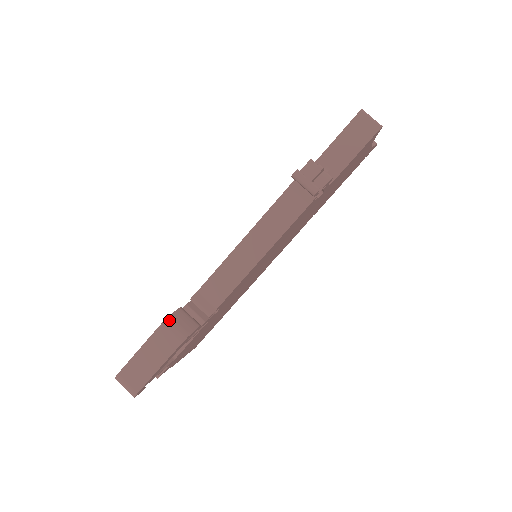
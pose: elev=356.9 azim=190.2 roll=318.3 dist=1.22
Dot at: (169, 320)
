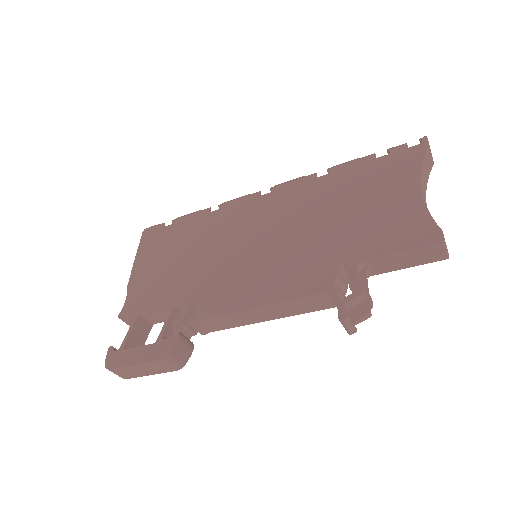
Dot at: (170, 358)
